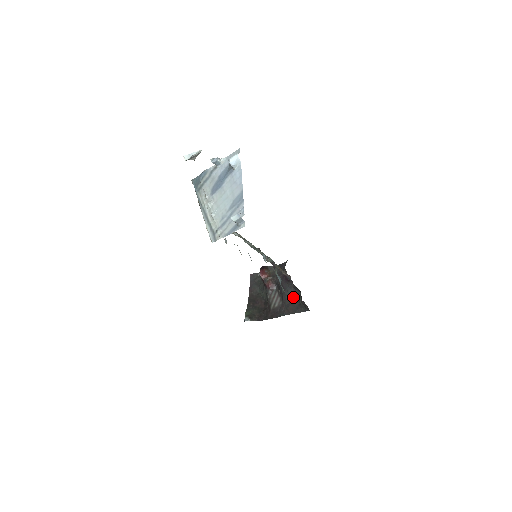
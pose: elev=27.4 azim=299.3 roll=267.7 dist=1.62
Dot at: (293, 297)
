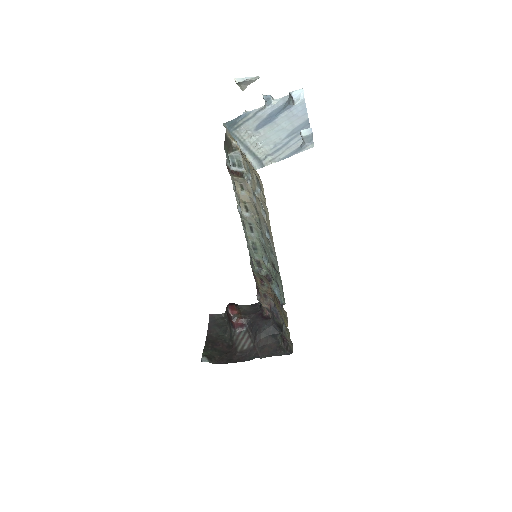
Dot at: (271, 337)
